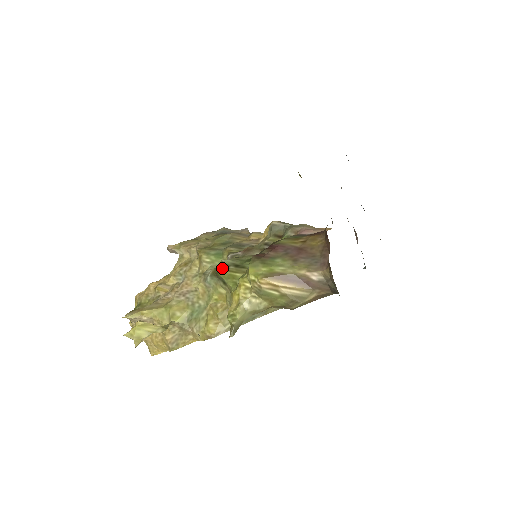
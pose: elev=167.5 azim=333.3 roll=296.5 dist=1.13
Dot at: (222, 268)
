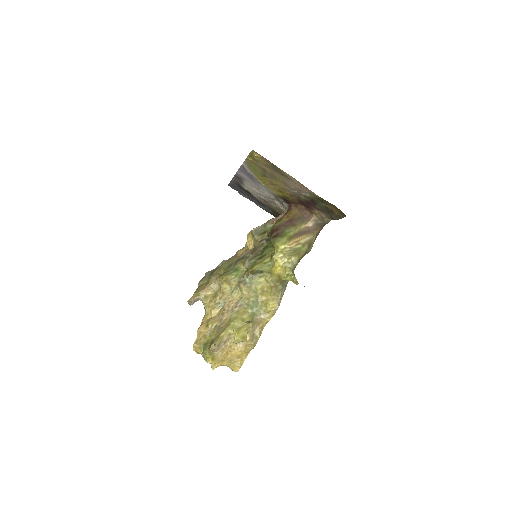
Dot at: (253, 266)
